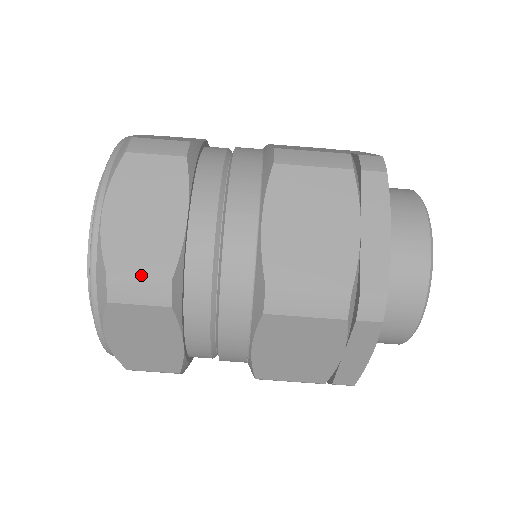
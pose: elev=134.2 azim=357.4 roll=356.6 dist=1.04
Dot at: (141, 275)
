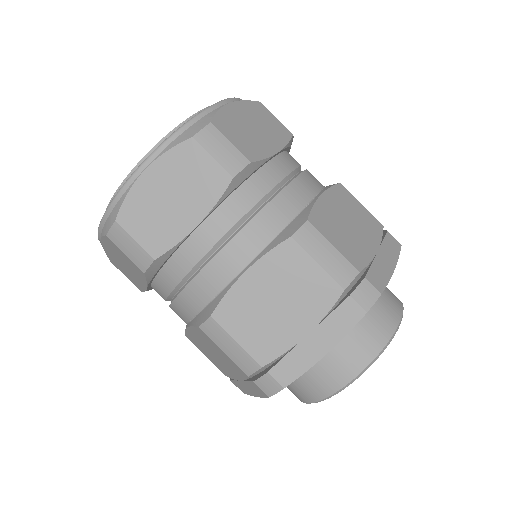
Dot at: (137, 240)
